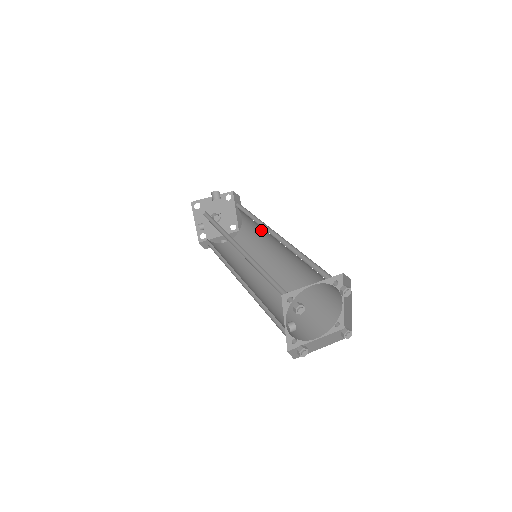
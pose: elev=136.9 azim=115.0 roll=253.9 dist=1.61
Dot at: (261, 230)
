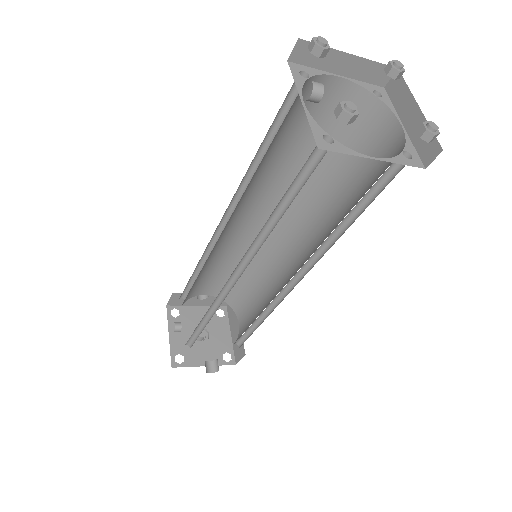
Dot at: (265, 282)
